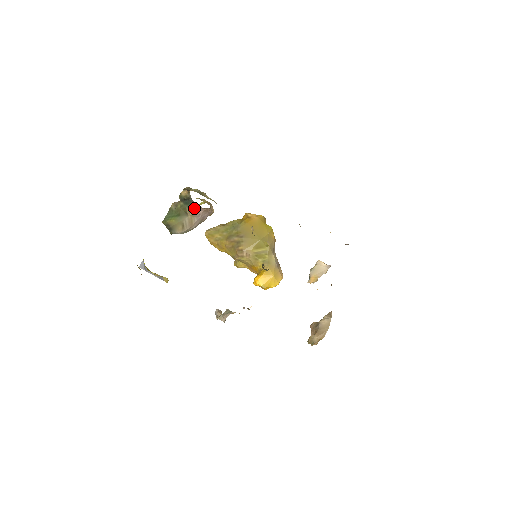
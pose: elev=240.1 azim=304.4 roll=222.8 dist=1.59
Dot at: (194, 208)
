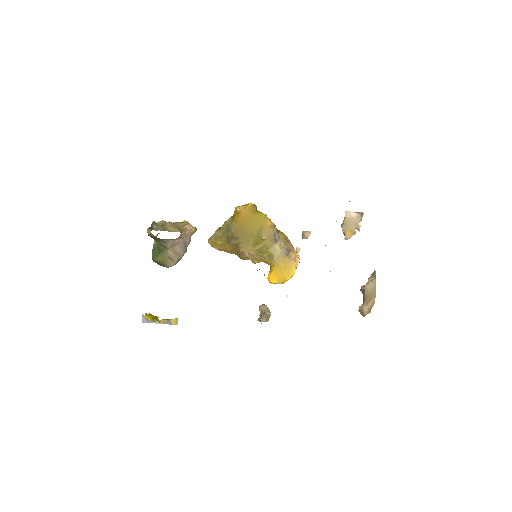
Dot at: (167, 241)
